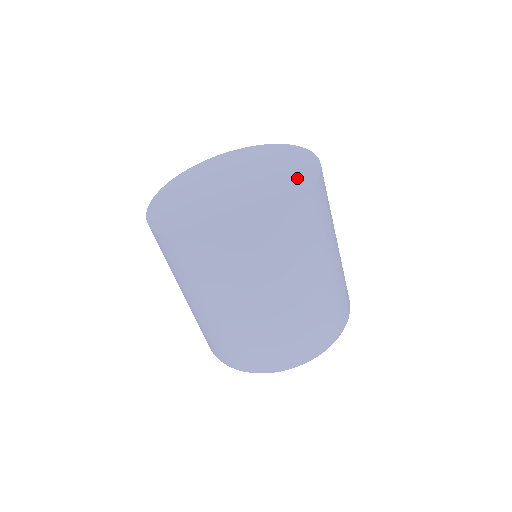
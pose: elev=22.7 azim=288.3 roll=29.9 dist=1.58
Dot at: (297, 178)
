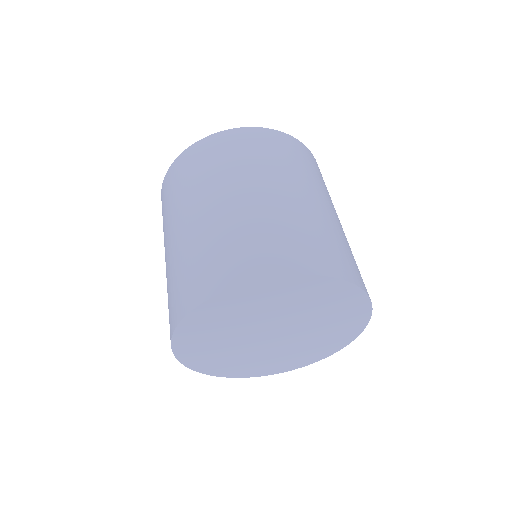
Dot at: occluded
